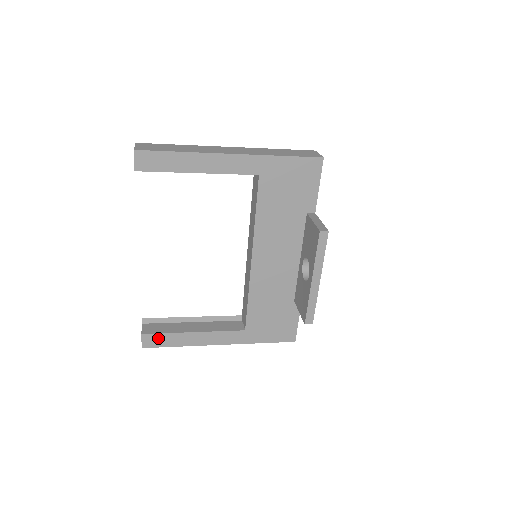
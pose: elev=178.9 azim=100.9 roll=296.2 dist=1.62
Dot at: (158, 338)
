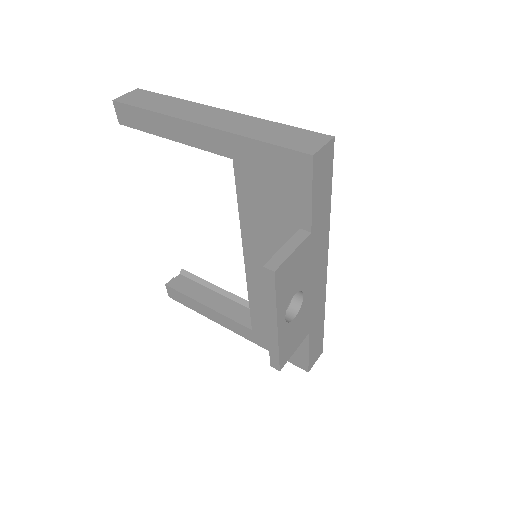
Dot at: (179, 295)
